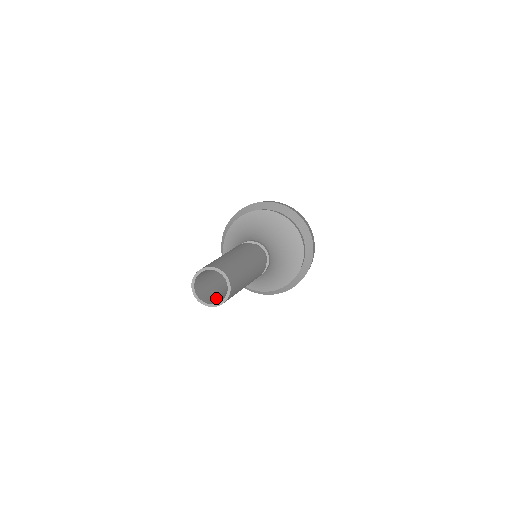
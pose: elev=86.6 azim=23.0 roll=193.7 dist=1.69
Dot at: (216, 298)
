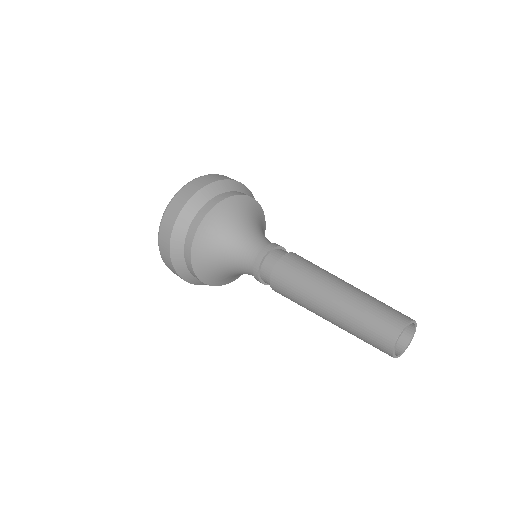
Dot at: occluded
